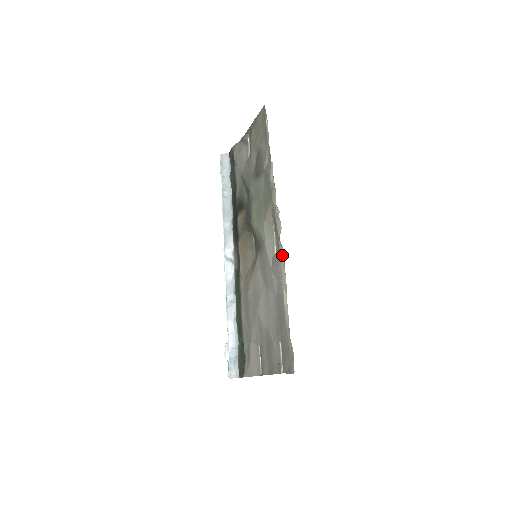
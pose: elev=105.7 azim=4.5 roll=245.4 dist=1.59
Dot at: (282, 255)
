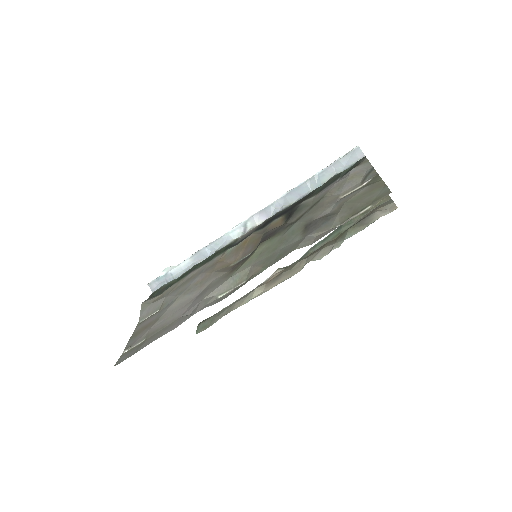
Dot at: (294, 273)
